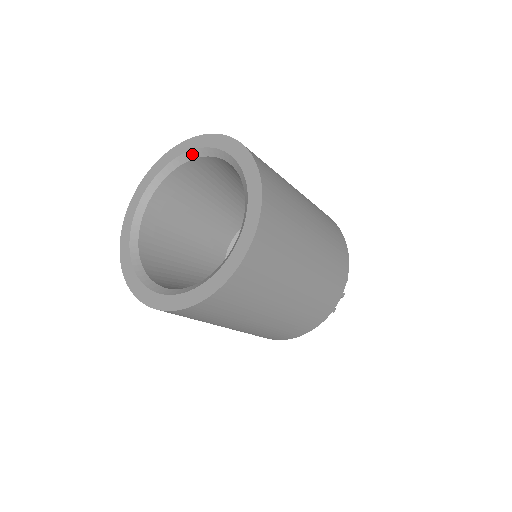
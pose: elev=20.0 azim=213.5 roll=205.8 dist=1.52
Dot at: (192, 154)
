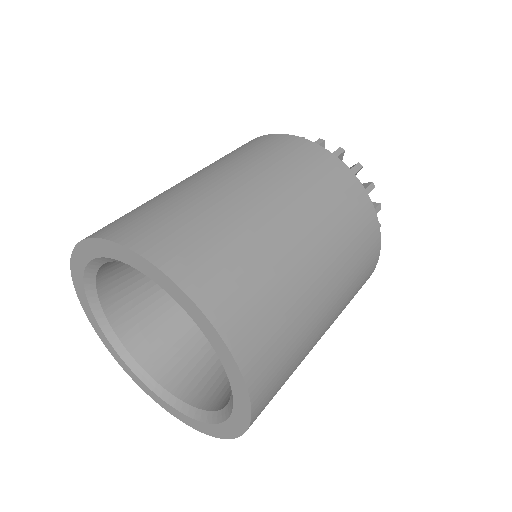
Dot at: (128, 264)
